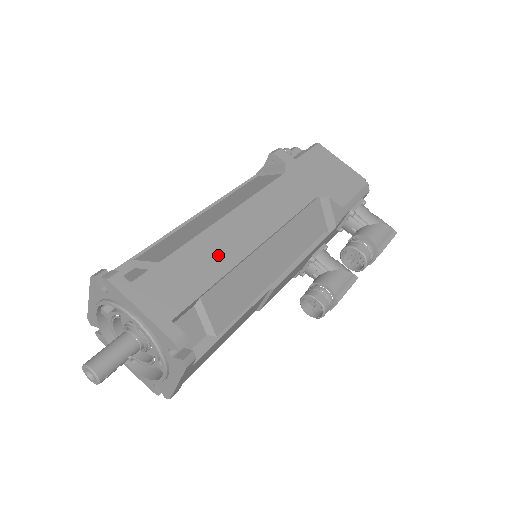
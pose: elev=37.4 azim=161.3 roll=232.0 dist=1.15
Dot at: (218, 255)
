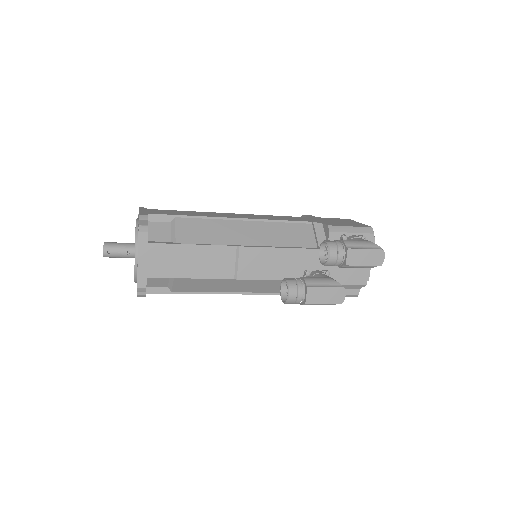
Dot at: (206, 214)
